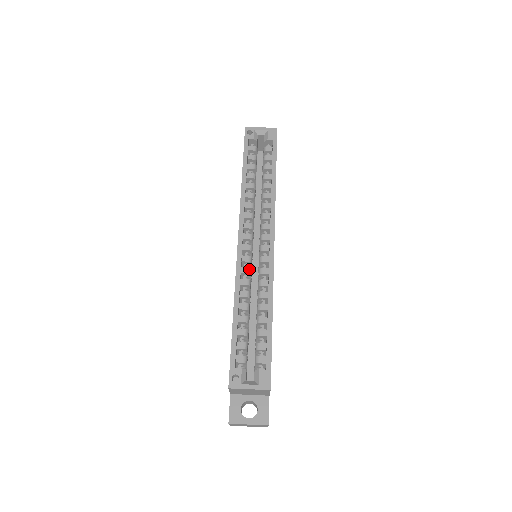
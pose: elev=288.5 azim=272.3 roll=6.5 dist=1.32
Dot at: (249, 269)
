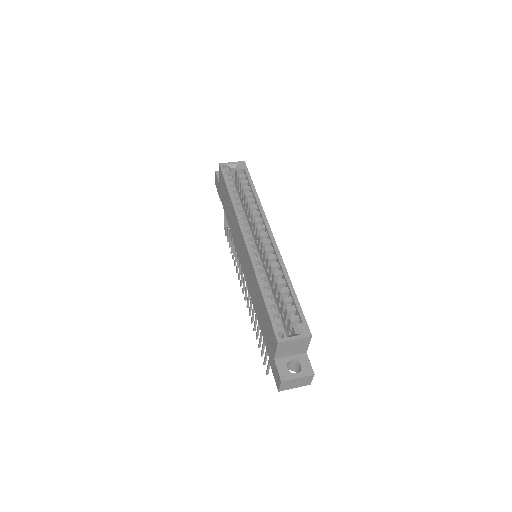
Dot at: (260, 258)
